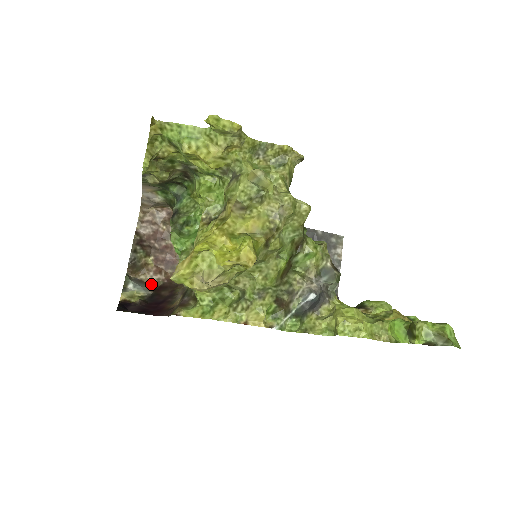
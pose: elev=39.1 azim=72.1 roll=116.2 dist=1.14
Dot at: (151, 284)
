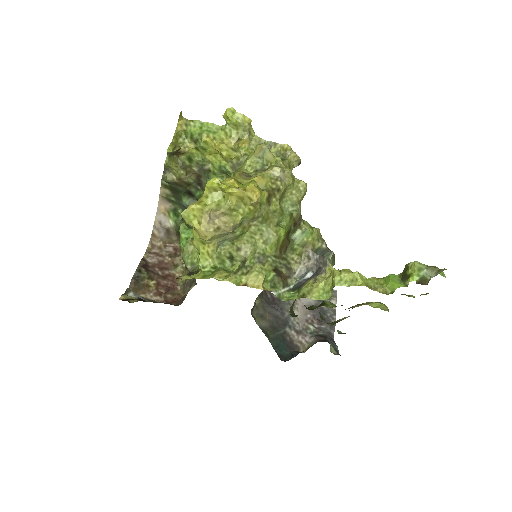
Dot at: occluded
